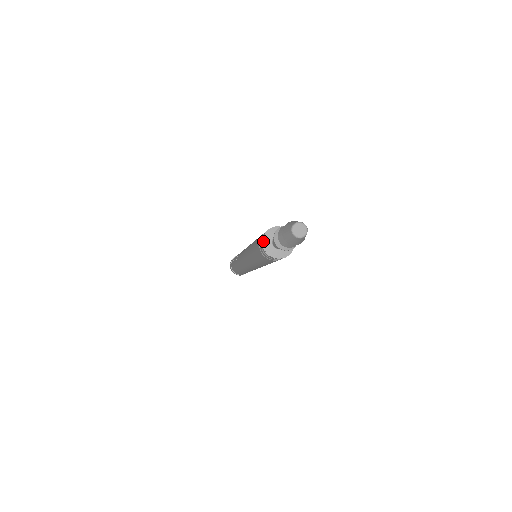
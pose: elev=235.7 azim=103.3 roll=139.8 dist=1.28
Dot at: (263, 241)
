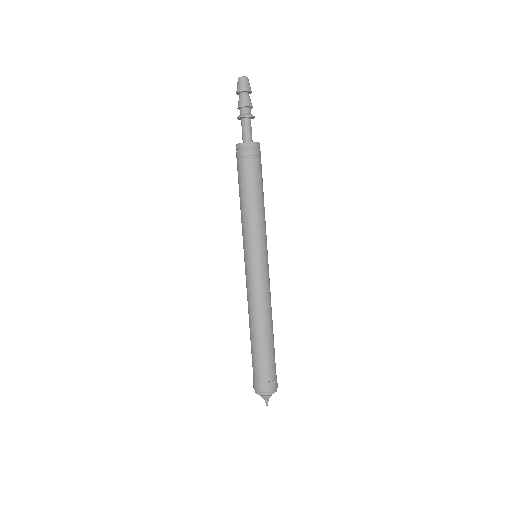
Dot at: (236, 144)
